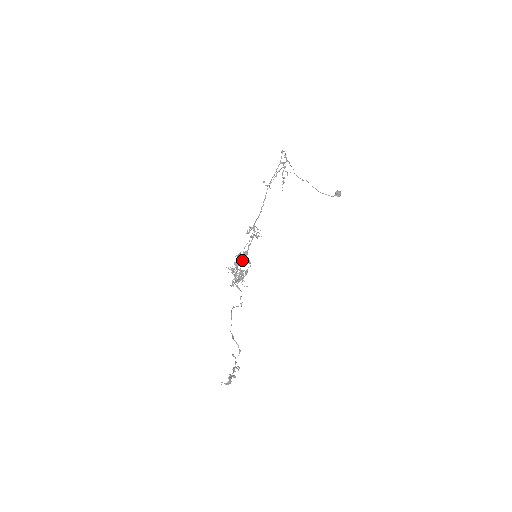
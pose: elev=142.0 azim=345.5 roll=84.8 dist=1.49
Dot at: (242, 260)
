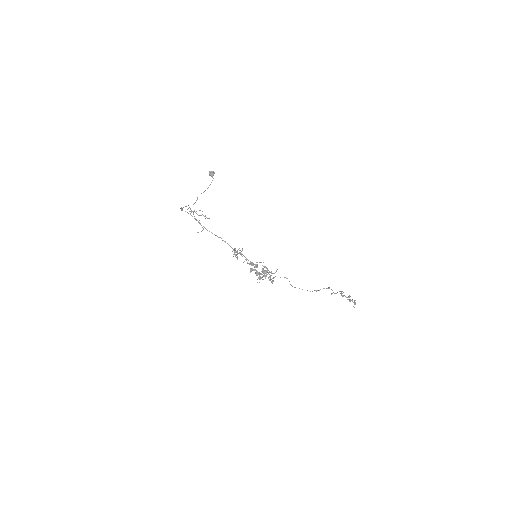
Dot at: occluded
